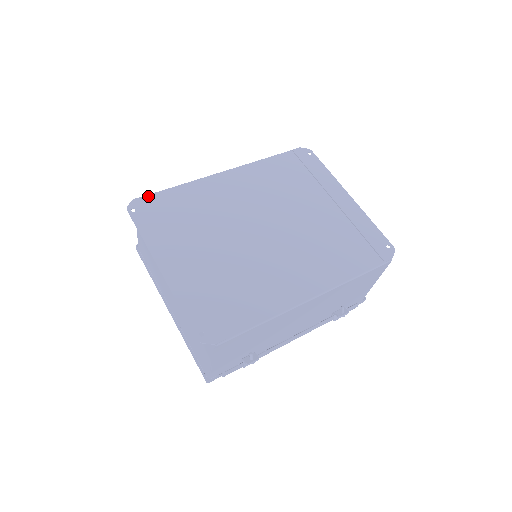
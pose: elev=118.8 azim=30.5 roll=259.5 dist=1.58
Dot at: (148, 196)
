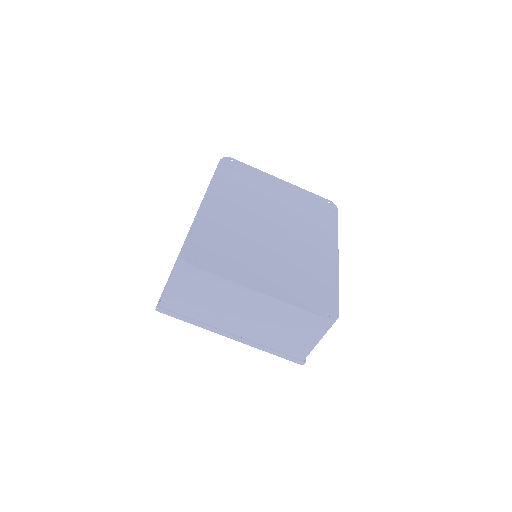
Dot at: (186, 245)
